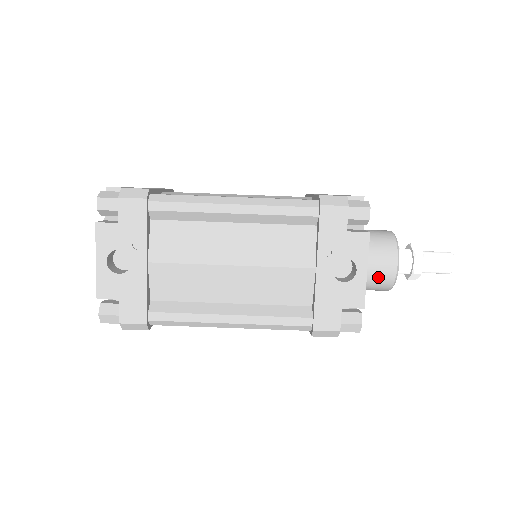
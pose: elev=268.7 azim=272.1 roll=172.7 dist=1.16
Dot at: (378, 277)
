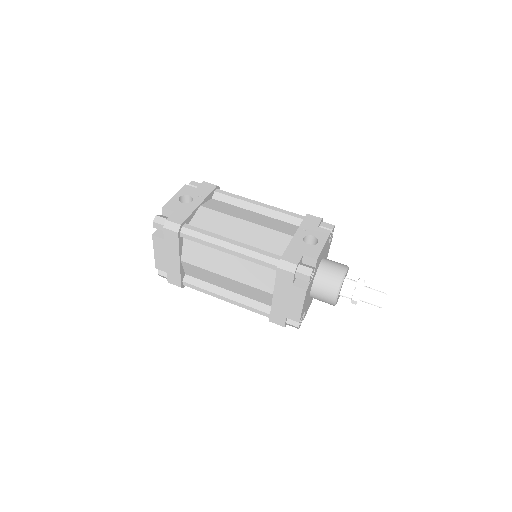
Dot at: (331, 273)
